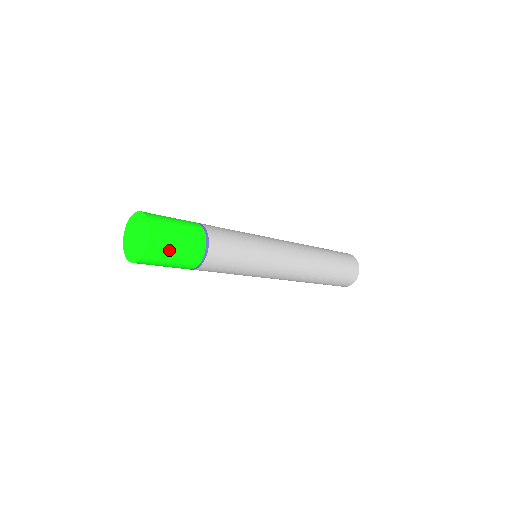
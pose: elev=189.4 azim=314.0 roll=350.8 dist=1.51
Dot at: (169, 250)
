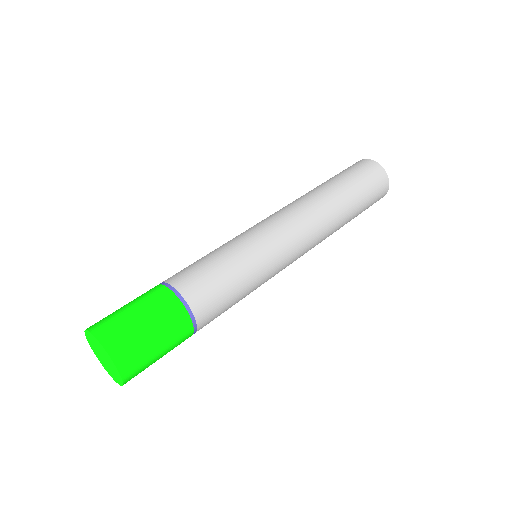
Dot at: (150, 361)
